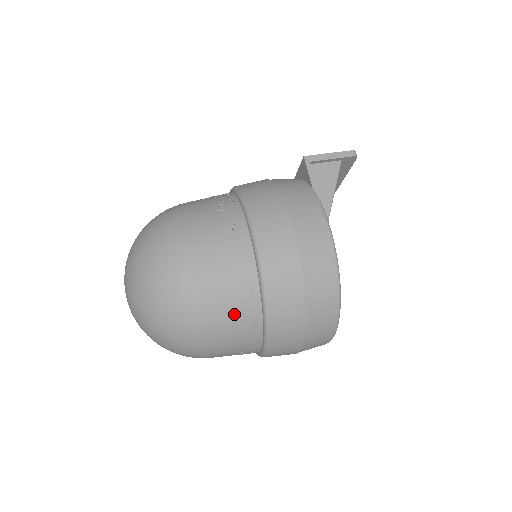
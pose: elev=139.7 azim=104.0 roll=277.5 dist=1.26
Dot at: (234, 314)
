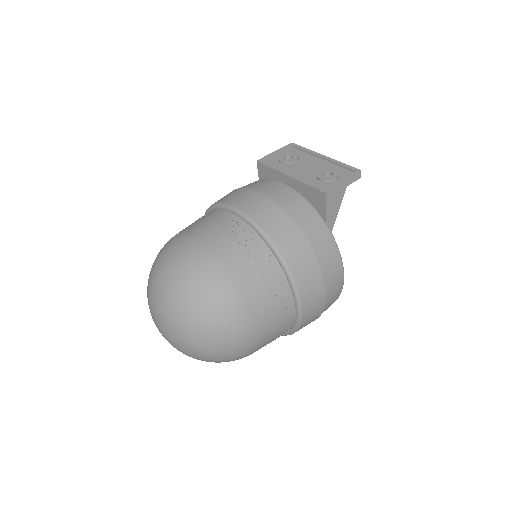
Dot at: occluded
